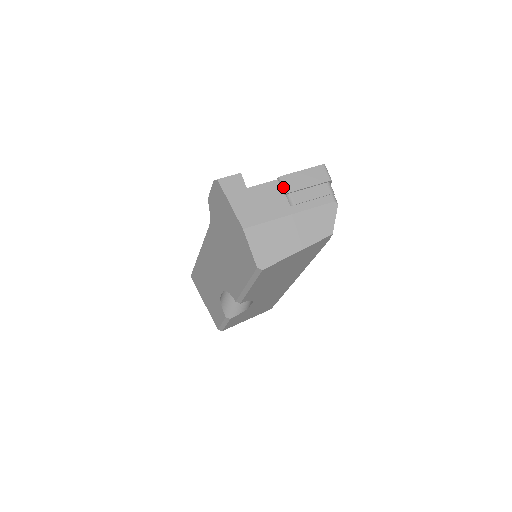
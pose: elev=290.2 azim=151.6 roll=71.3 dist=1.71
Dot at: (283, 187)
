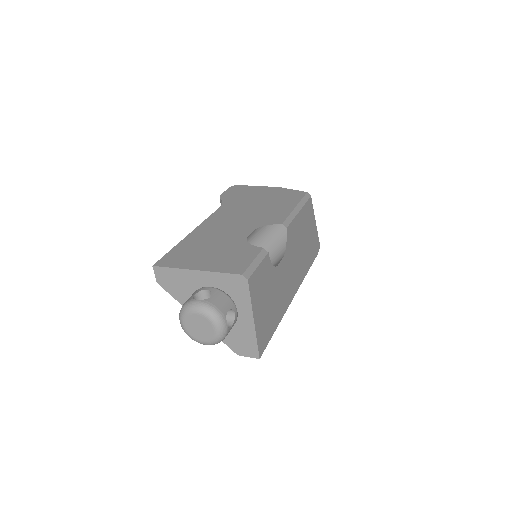
Dot at: occluded
